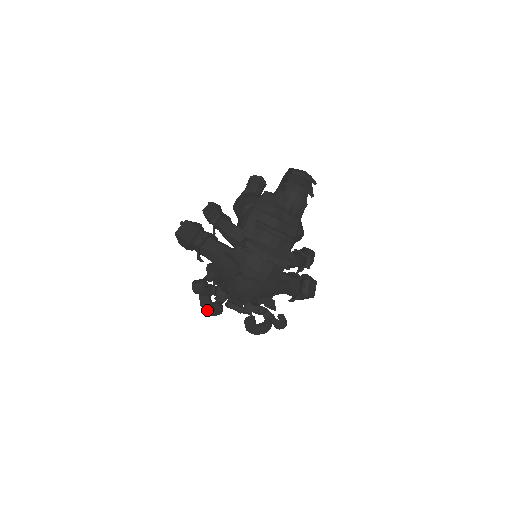
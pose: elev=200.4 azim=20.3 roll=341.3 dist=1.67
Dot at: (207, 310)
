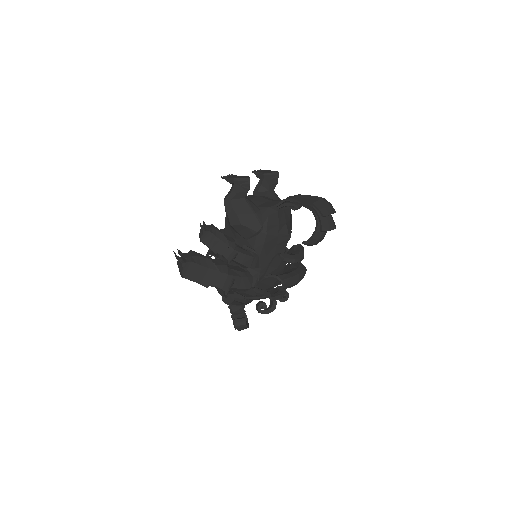
Dot at: occluded
